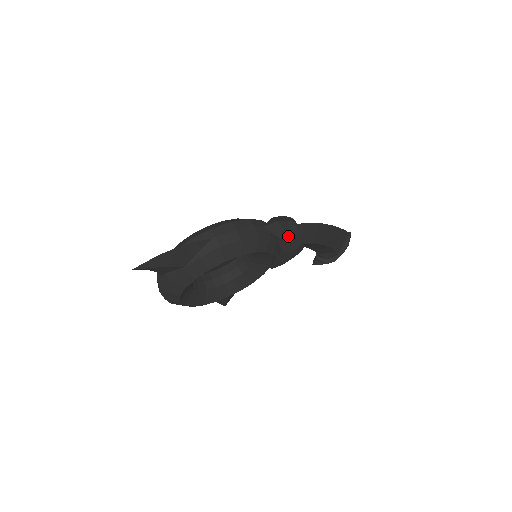
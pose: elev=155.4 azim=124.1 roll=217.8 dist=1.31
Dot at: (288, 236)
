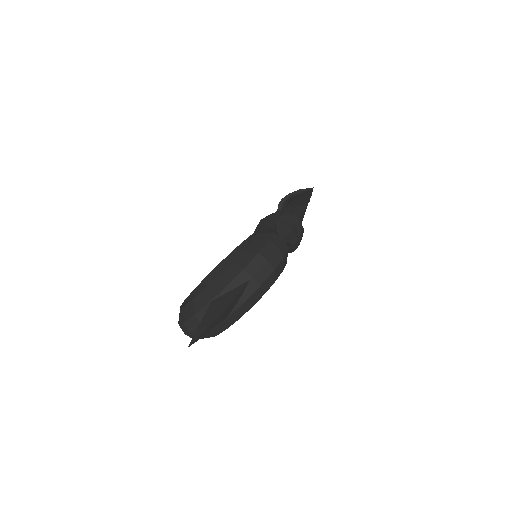
Dot at: (298, 237)
